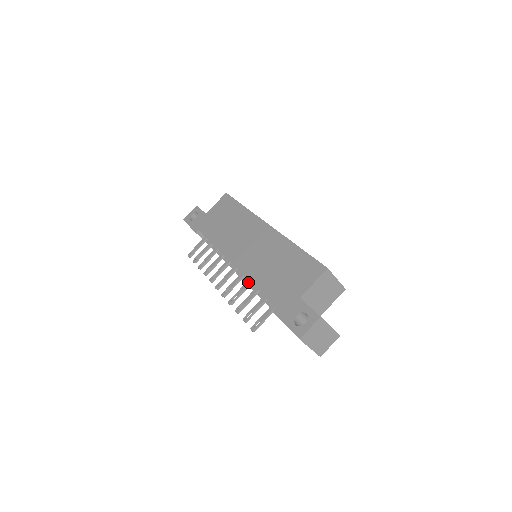
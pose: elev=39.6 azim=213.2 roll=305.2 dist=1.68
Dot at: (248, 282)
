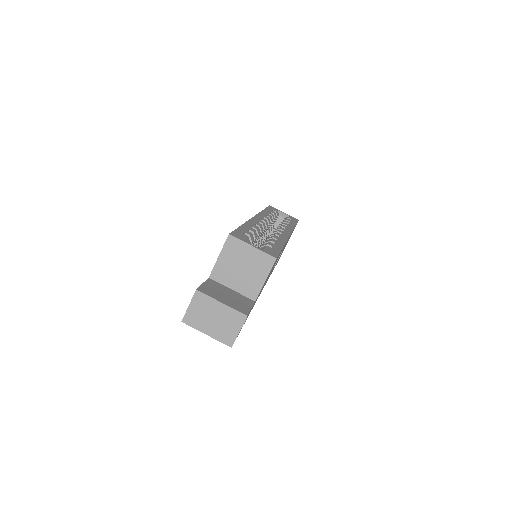
Dot at: occluded
